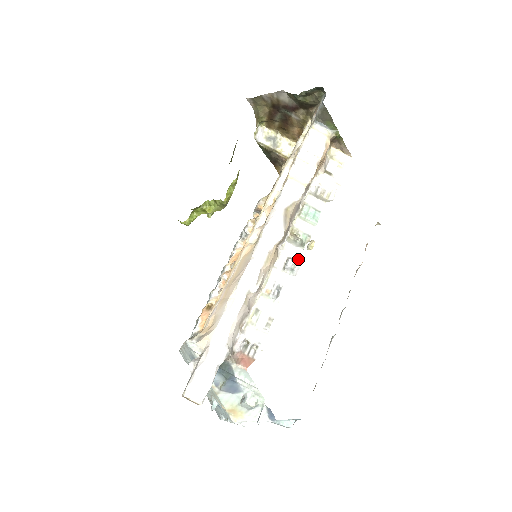
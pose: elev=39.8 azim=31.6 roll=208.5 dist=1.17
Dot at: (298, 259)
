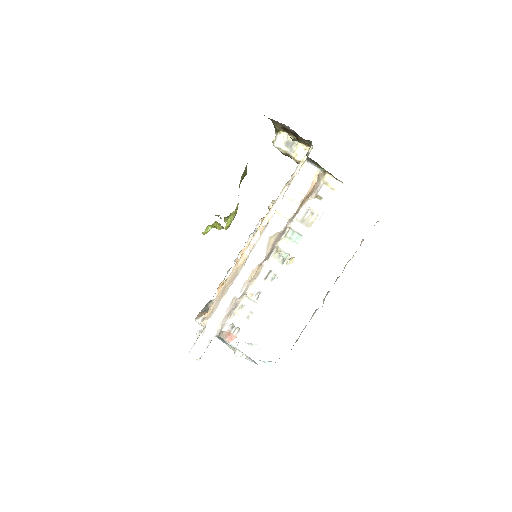
Dot at: (277, 273)
